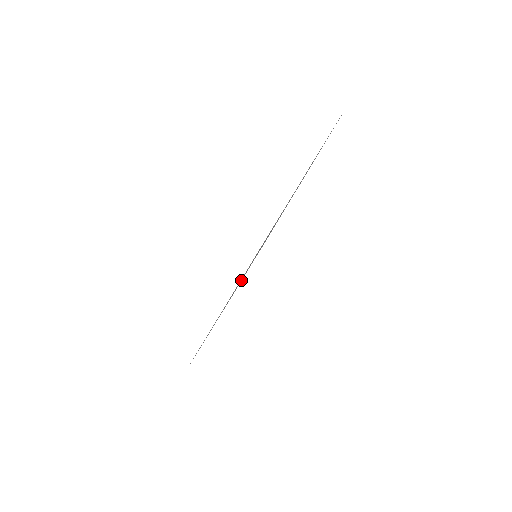
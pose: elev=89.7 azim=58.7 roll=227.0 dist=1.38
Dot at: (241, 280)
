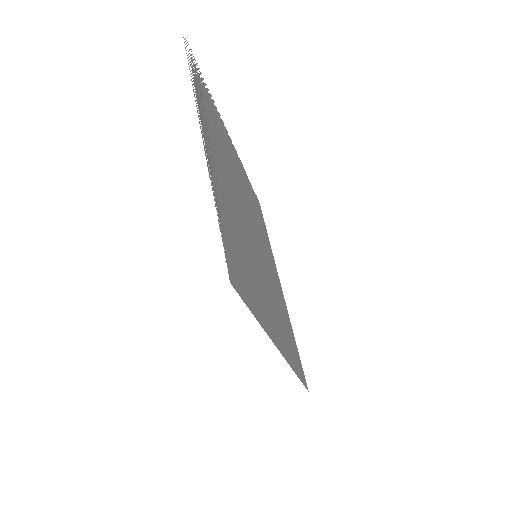
Dot at: occluded
